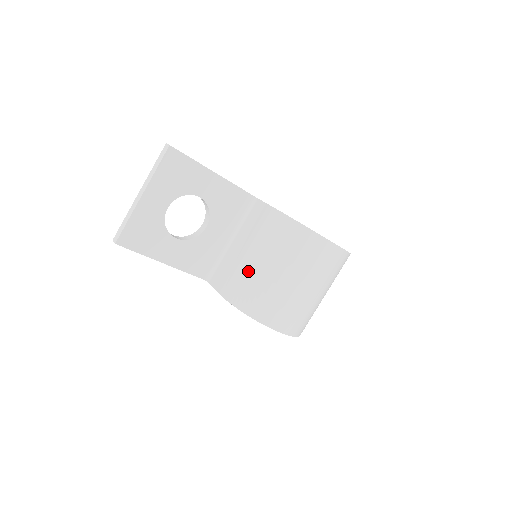
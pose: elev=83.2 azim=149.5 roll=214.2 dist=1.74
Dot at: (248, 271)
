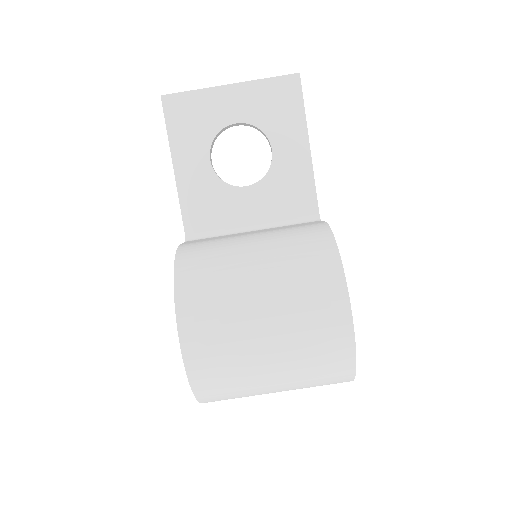
Dot at: (231, 245)
